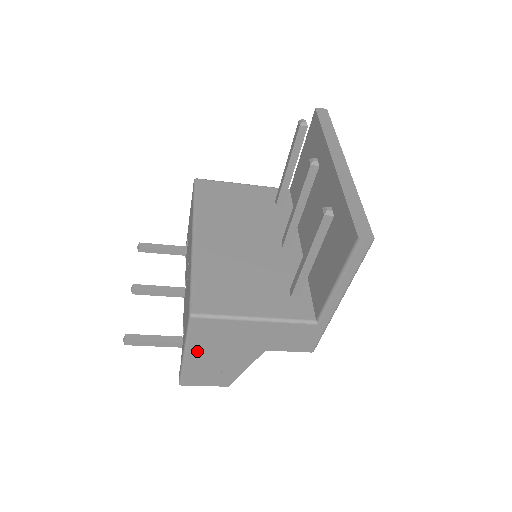
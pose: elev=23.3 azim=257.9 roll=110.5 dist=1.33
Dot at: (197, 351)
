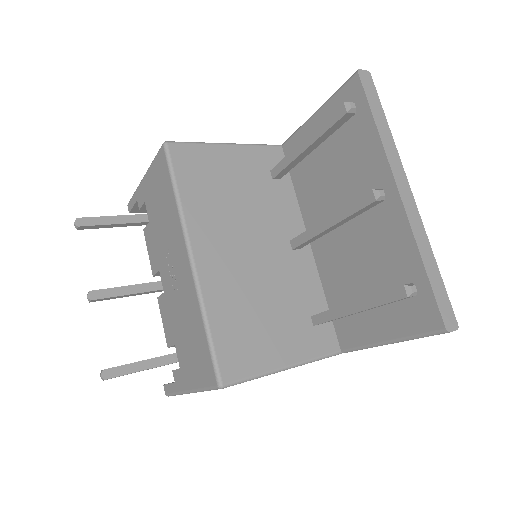
Dot at: occluded
